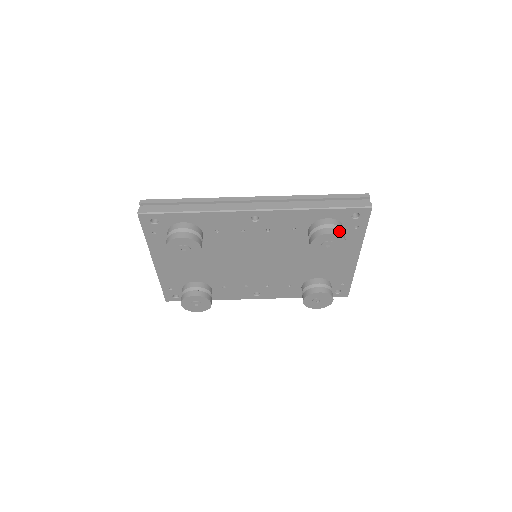
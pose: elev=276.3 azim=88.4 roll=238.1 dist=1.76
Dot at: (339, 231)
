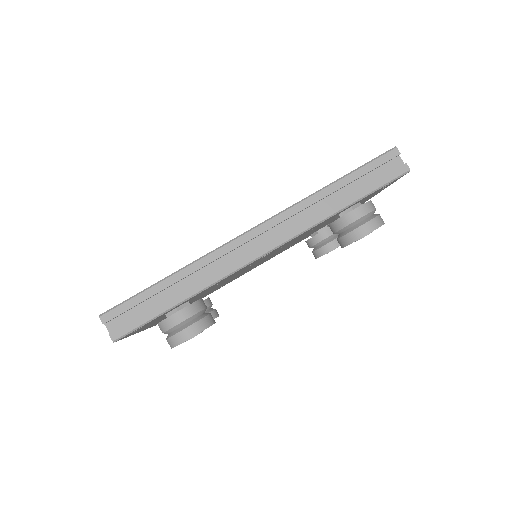
Dot at: (377, 220)
